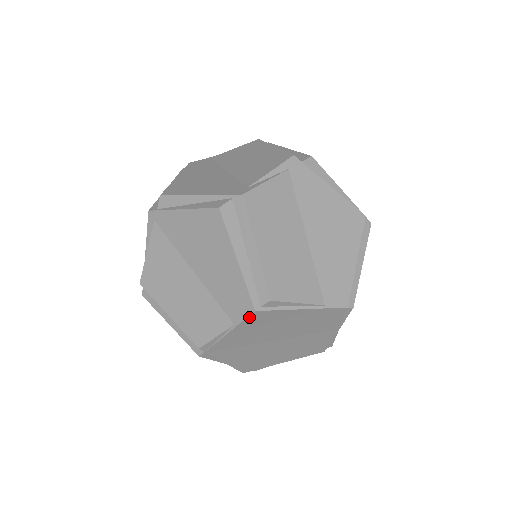
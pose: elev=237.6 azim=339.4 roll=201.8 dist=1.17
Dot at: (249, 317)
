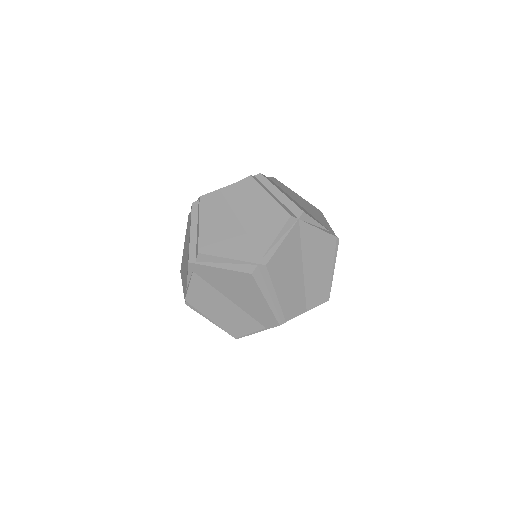
Dot at: occluded
